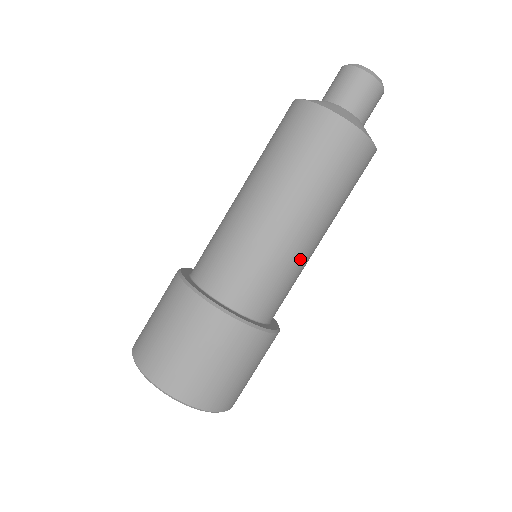
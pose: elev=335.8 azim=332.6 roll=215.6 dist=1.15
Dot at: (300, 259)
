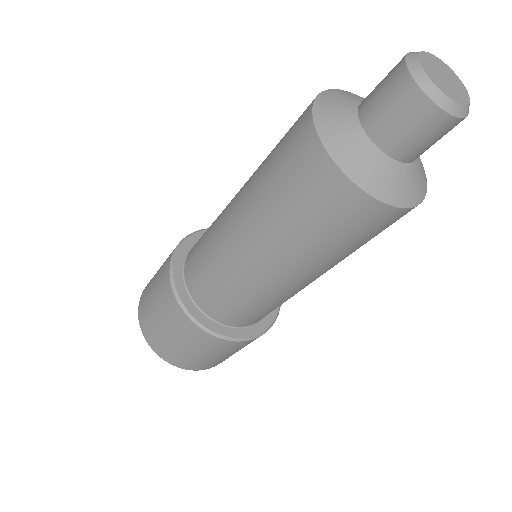
Dot at: (280, 295)
